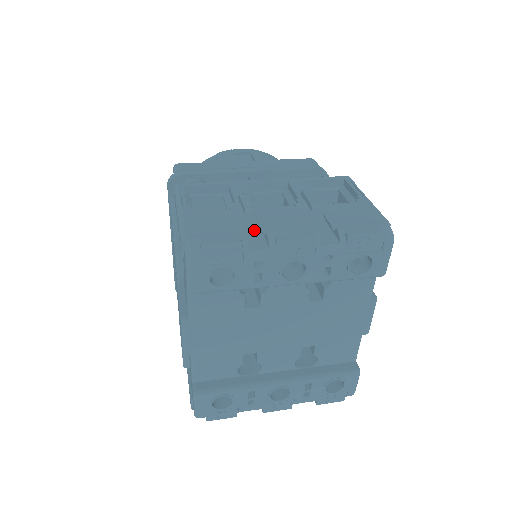
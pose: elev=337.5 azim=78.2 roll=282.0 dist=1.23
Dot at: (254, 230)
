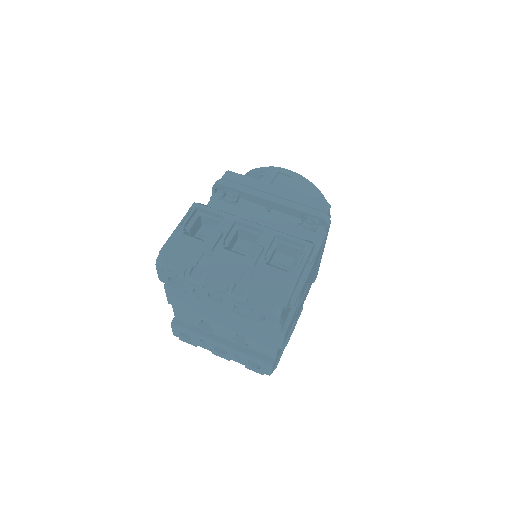
Dot at: (206, 262)
